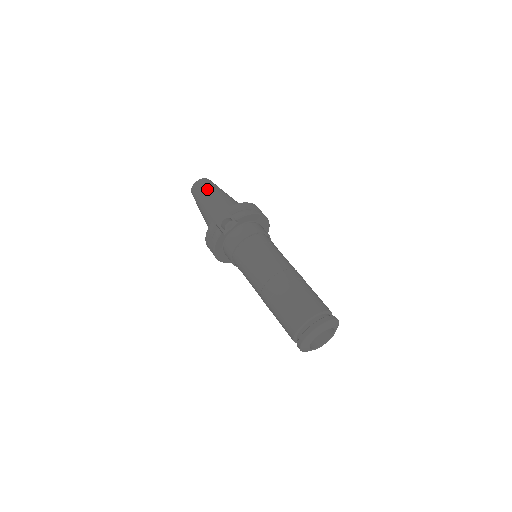
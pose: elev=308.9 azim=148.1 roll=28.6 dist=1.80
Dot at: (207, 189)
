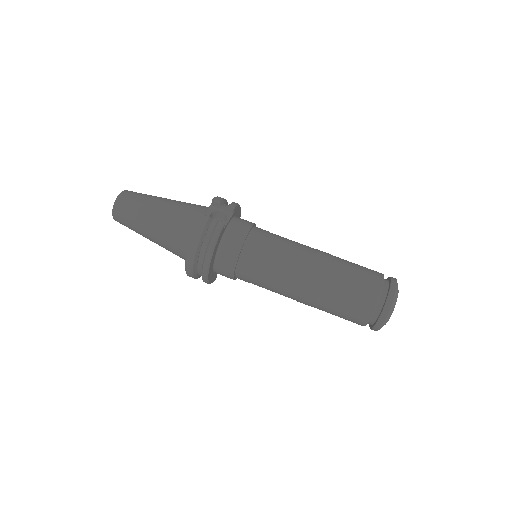
Dot at: (148, 196)
